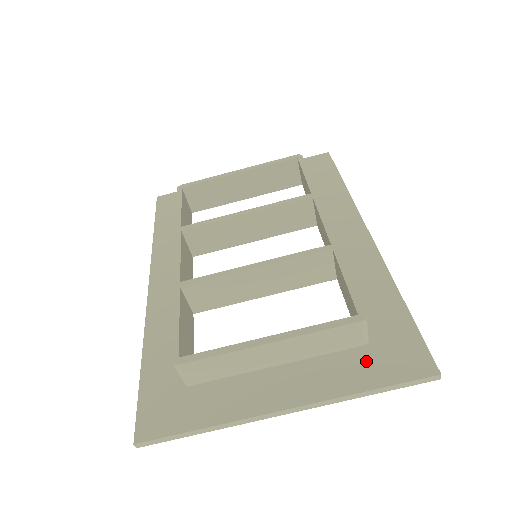
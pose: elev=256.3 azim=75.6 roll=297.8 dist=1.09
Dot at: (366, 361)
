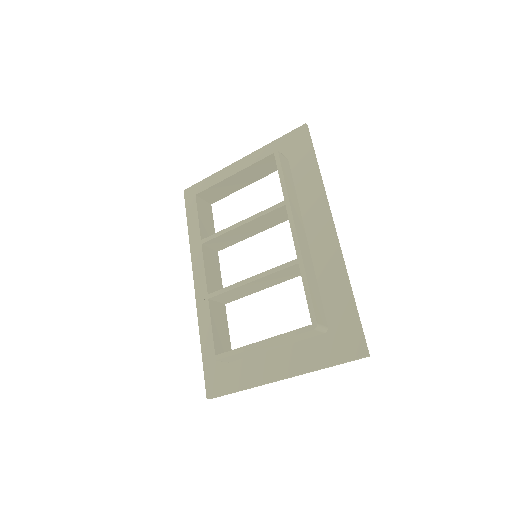
Dot at: (325, 346)
